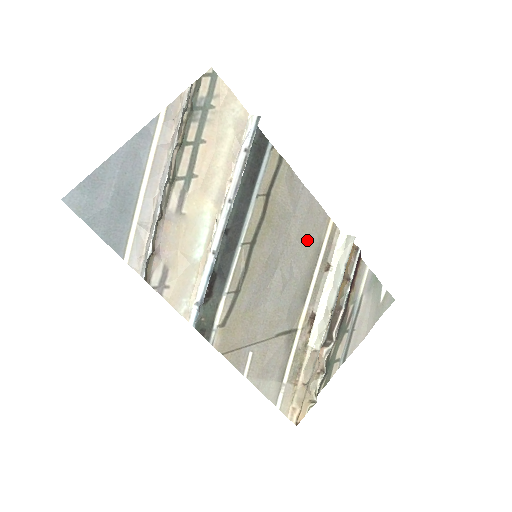
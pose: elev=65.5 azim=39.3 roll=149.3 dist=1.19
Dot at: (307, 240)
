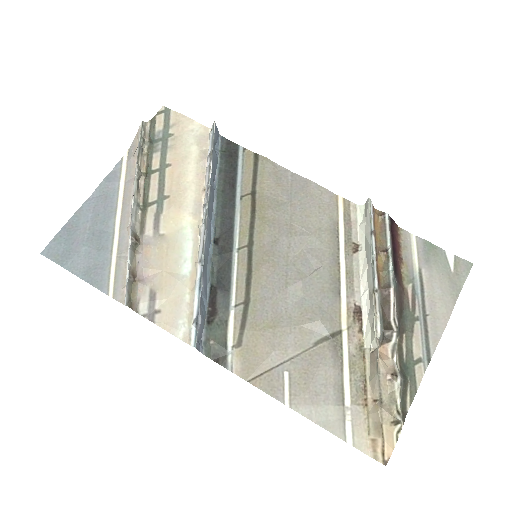
Dot at: (316, 225)
